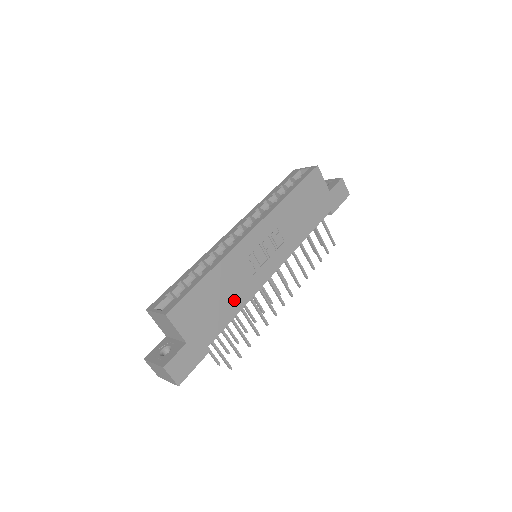
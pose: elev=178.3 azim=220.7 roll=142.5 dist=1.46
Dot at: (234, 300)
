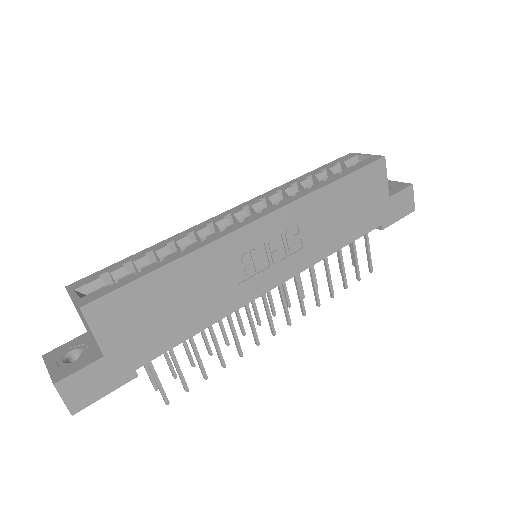
Dot at: (200, 312)
